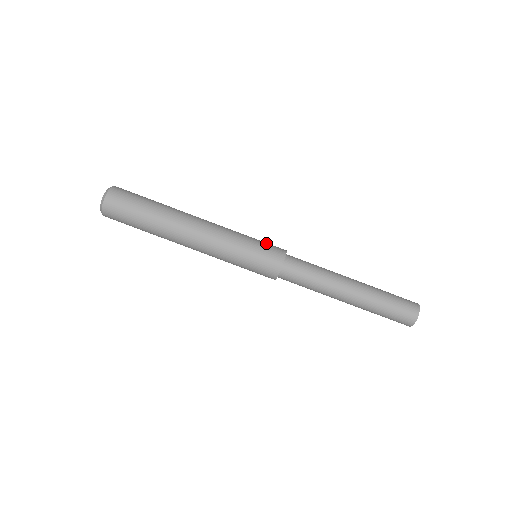
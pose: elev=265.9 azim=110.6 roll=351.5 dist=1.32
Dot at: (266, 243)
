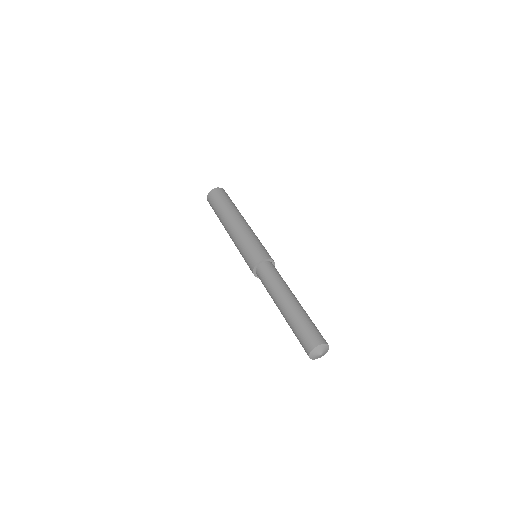
Dot at: occluded
